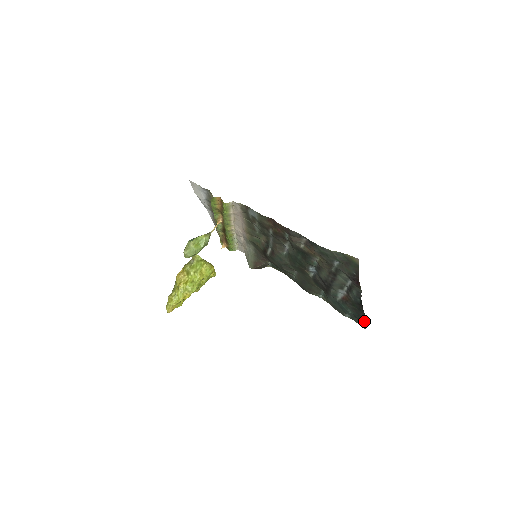
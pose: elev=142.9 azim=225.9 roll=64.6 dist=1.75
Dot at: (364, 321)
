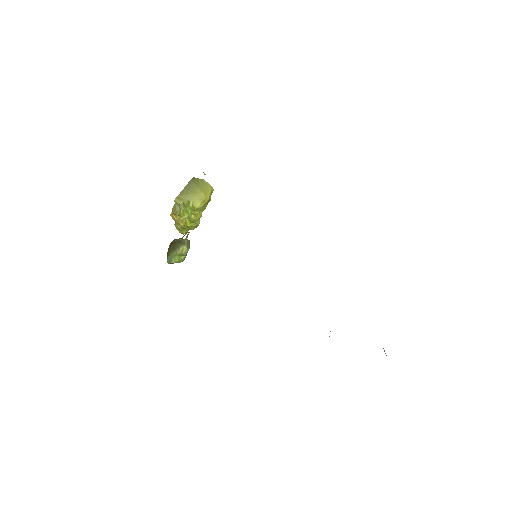
Dot at: occluded
